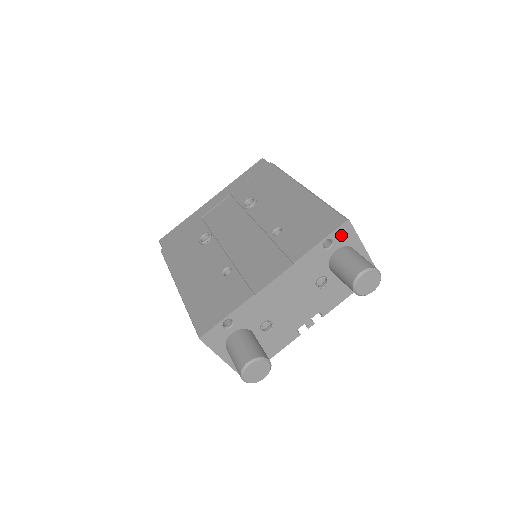
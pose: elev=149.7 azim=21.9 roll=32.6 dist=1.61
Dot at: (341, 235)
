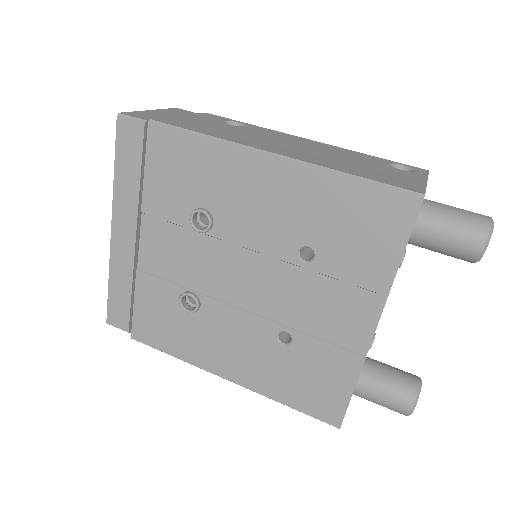
Dot at: occluded
